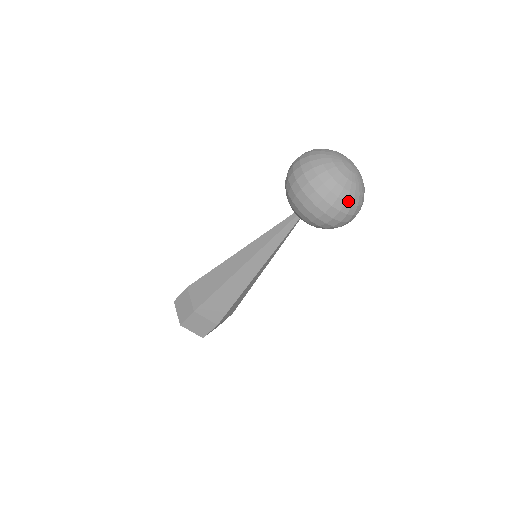
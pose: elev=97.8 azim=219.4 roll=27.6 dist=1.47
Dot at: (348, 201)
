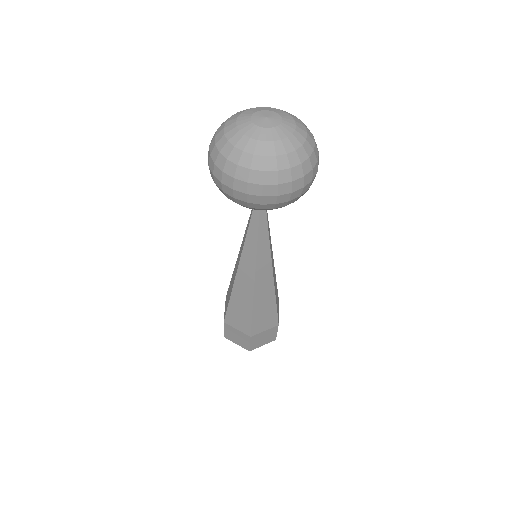
Dot at: (302, 160)
